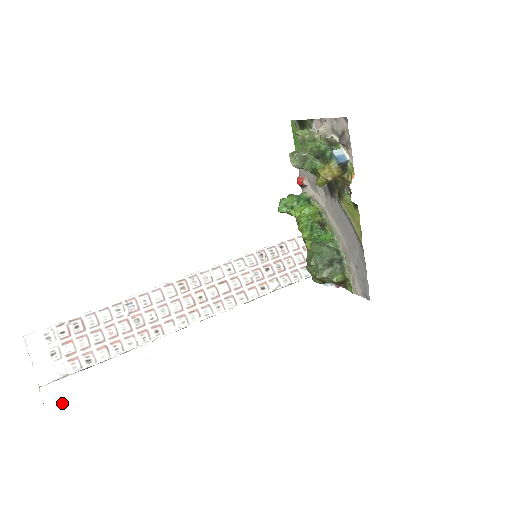
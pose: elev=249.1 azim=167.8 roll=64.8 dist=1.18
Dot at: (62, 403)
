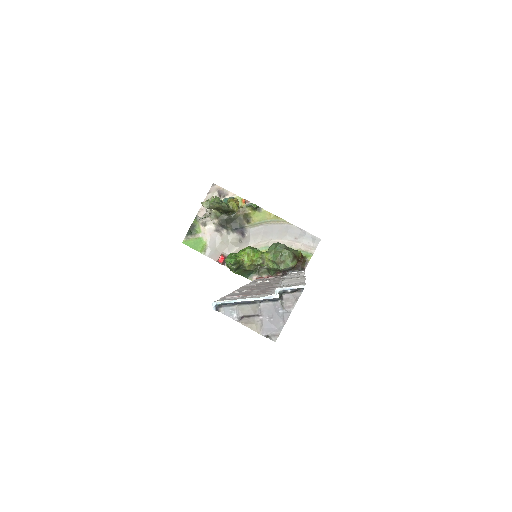
Dot at: (303, 284)
